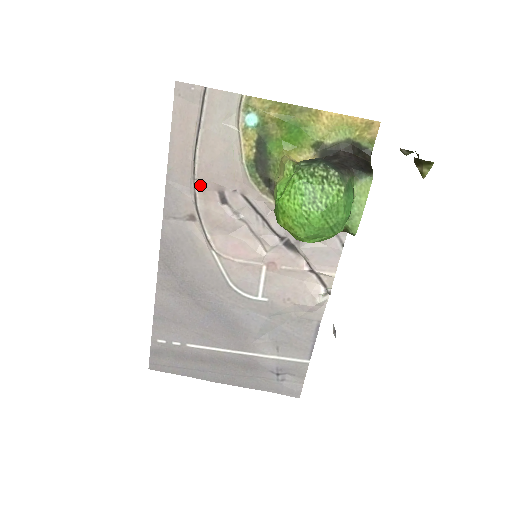
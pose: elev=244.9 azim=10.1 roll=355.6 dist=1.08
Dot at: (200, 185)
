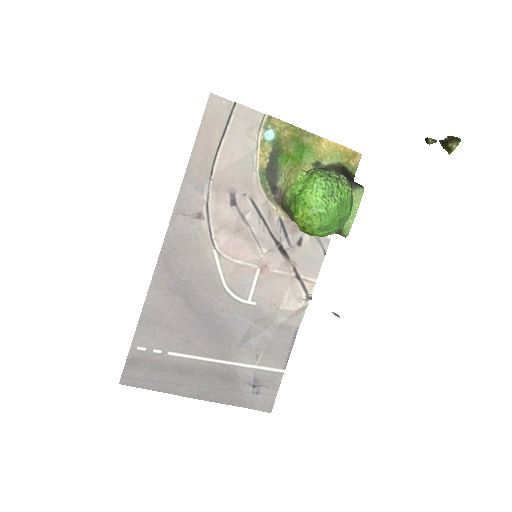
Dot at: (215, 185)
